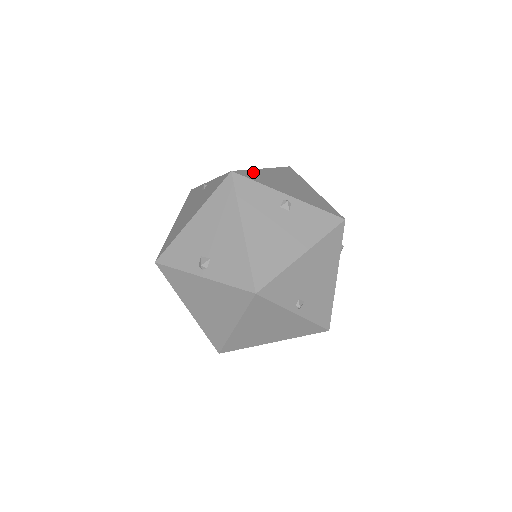
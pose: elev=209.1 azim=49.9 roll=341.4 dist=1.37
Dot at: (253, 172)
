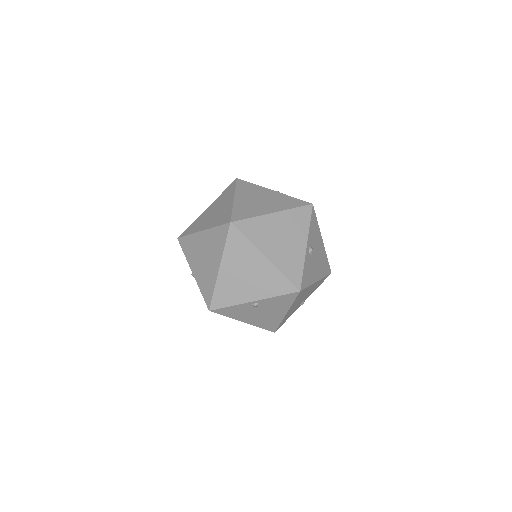
Dot at: (218, 291)
